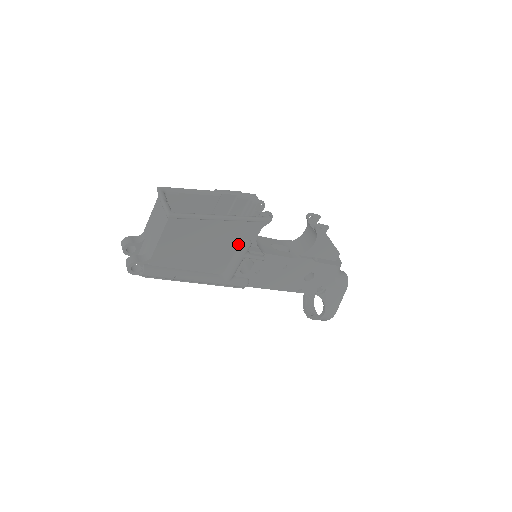
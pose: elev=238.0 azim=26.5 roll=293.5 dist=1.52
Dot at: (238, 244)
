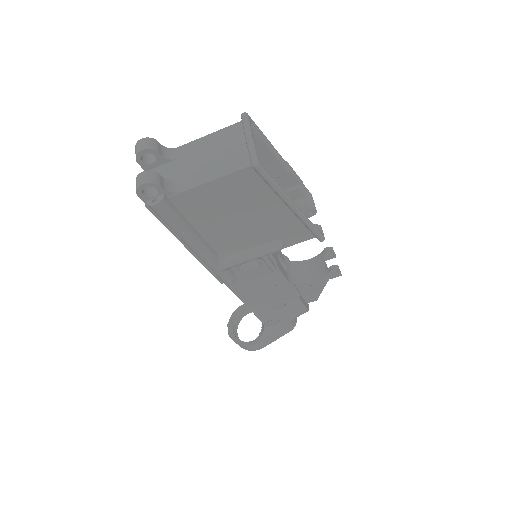
Dot at: (270, 240)
